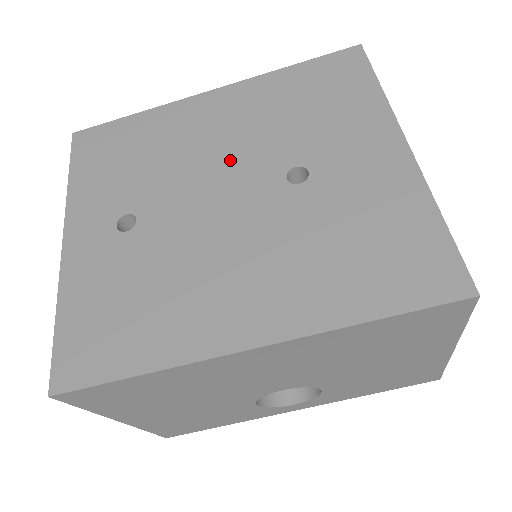
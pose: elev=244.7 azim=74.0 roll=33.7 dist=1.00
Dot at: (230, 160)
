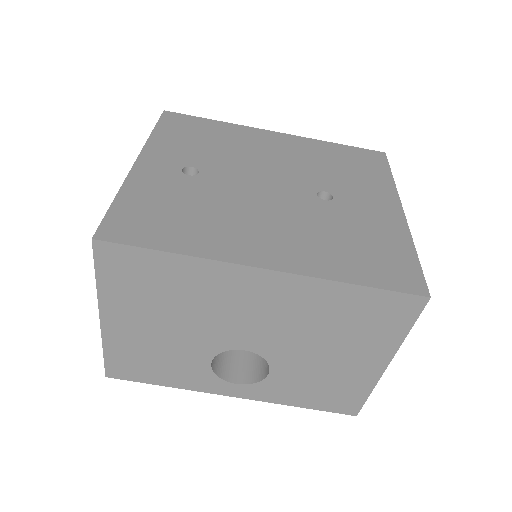
Dot at: (279, 170)
